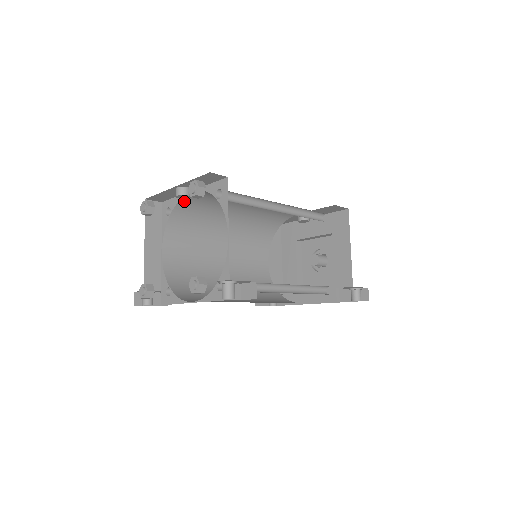
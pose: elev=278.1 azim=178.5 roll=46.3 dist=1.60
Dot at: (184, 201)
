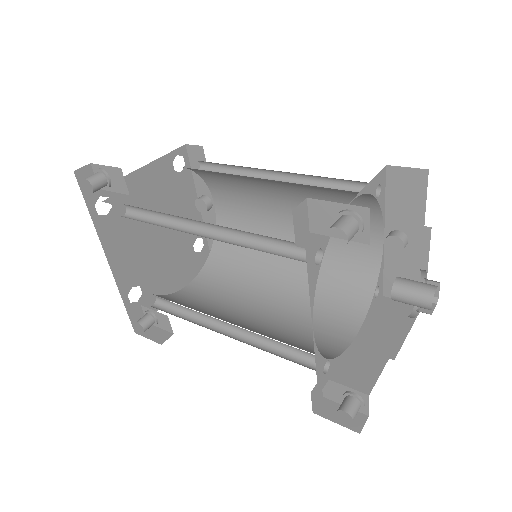
Dot at: occluded
